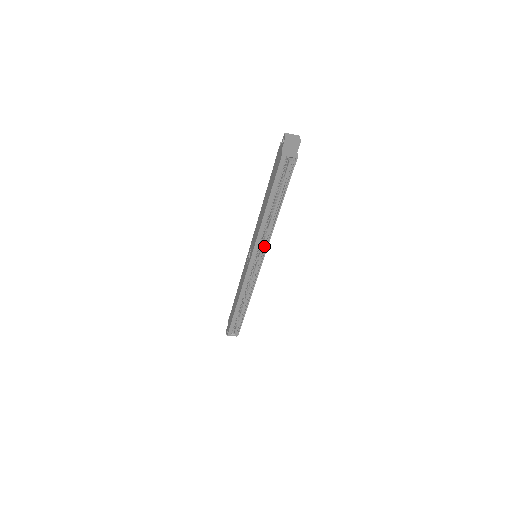
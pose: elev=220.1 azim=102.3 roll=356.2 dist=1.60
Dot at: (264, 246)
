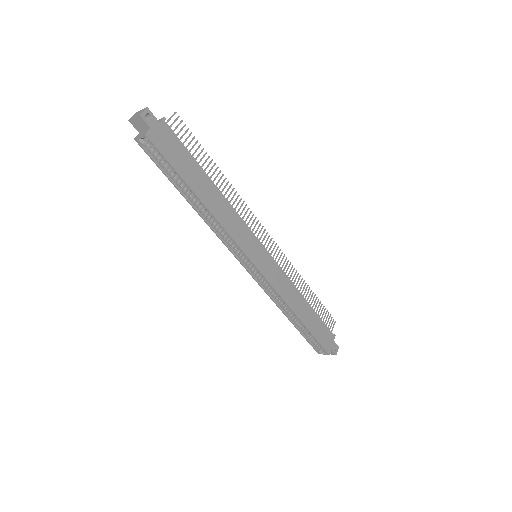
Dot at: (237, 244)
